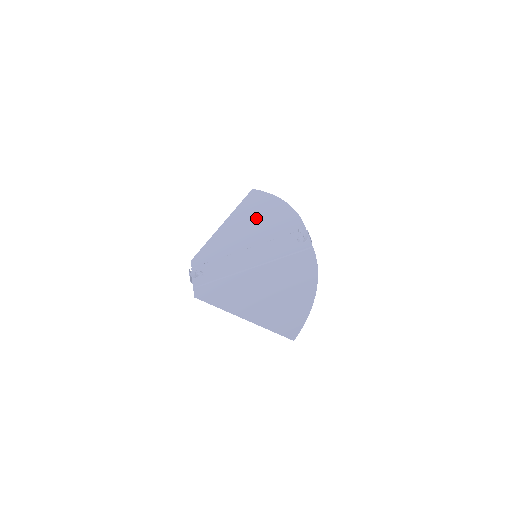
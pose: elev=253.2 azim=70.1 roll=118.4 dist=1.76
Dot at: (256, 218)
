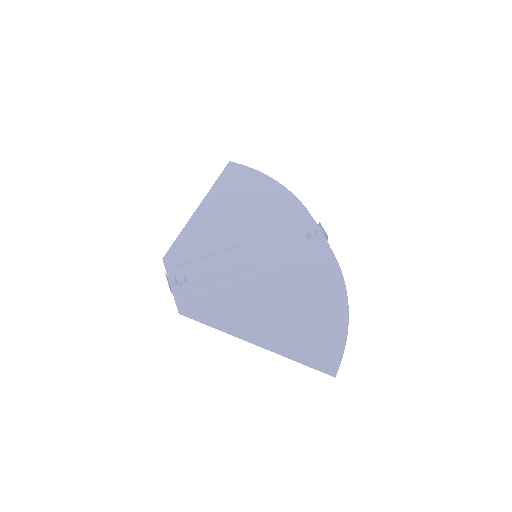
Dot at: (244, 202)
